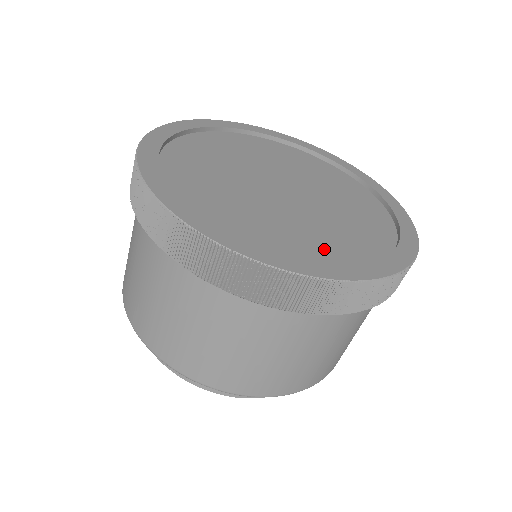
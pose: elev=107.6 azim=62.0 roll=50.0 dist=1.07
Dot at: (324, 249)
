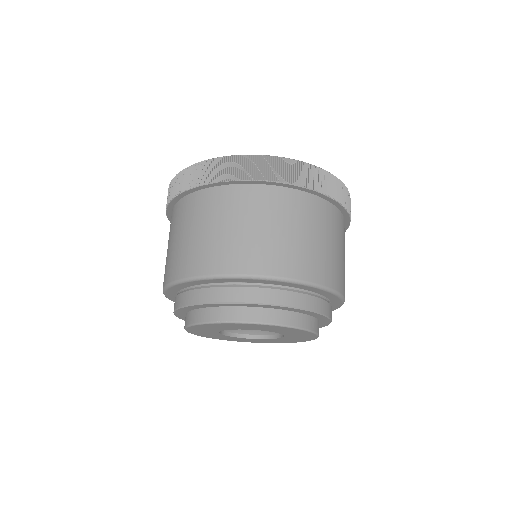
Dot at: occluded
